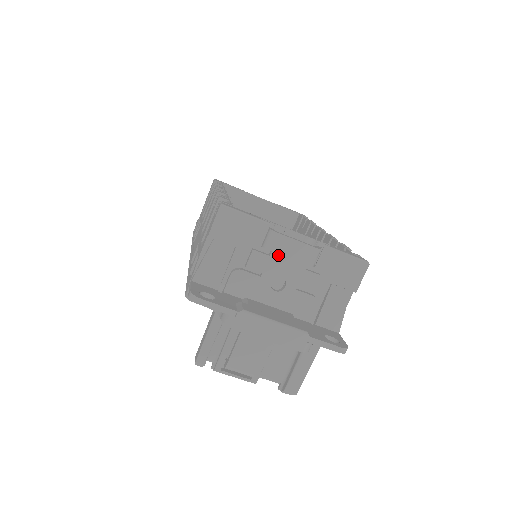
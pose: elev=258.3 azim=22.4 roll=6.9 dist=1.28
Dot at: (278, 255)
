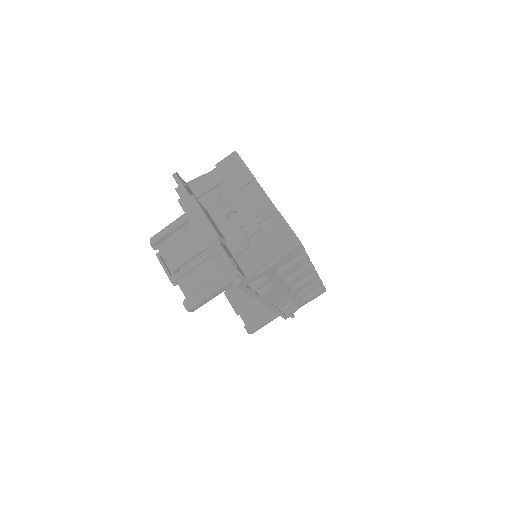
Dot at: (245, 197)
